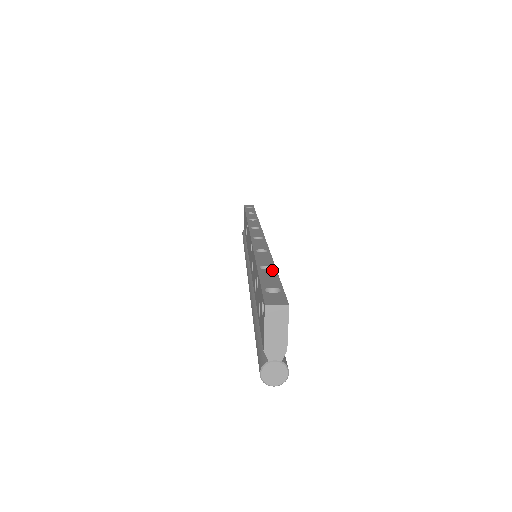
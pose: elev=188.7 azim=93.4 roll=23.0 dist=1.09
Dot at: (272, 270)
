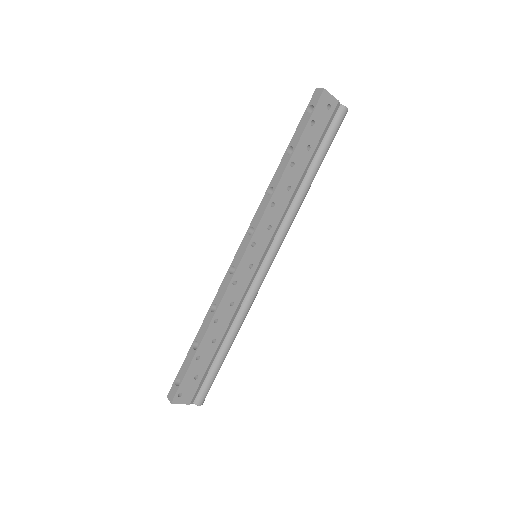
Dot at: (194, 352)
